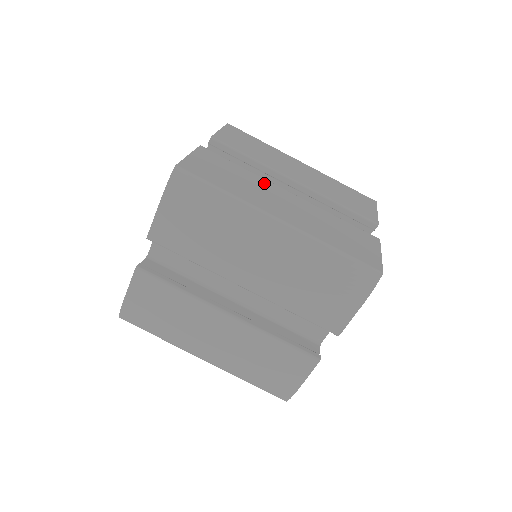
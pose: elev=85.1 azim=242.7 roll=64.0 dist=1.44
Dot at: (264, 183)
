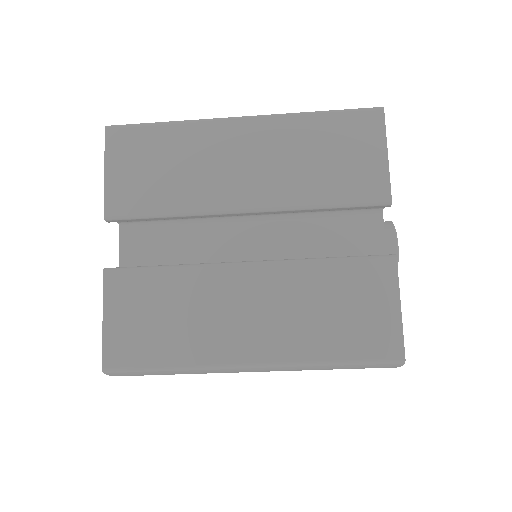
Dot at: (207, 282)
